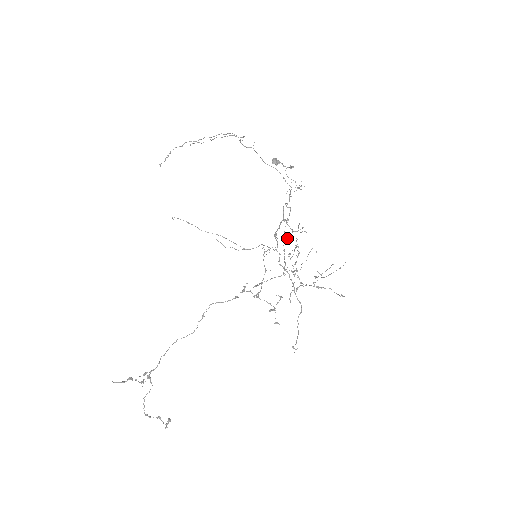
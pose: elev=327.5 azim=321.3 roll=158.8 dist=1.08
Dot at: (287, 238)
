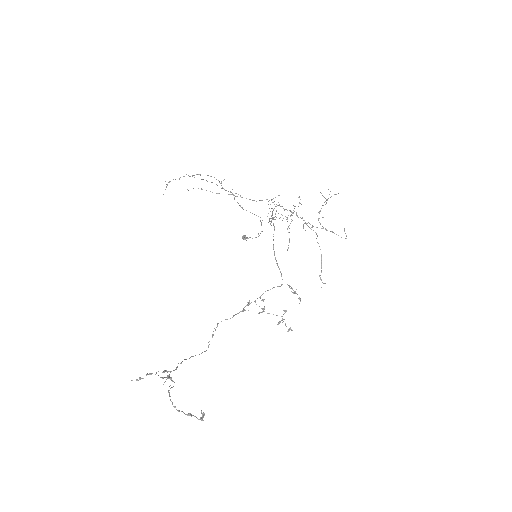
Dot at: (282, 220)
